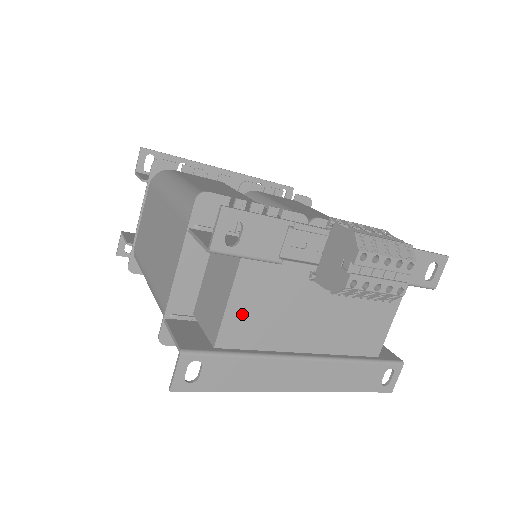
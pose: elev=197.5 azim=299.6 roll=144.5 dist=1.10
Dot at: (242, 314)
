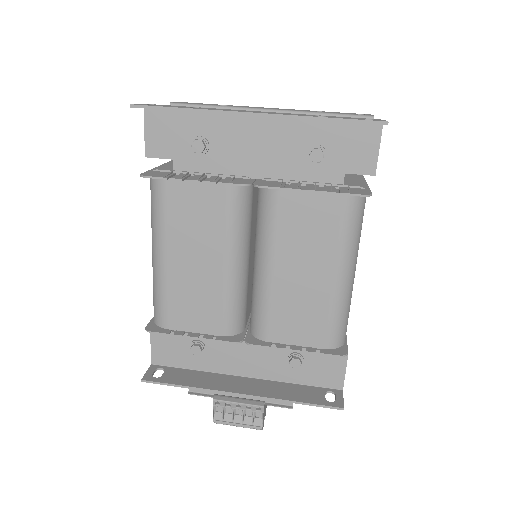
Dot at: occluded
